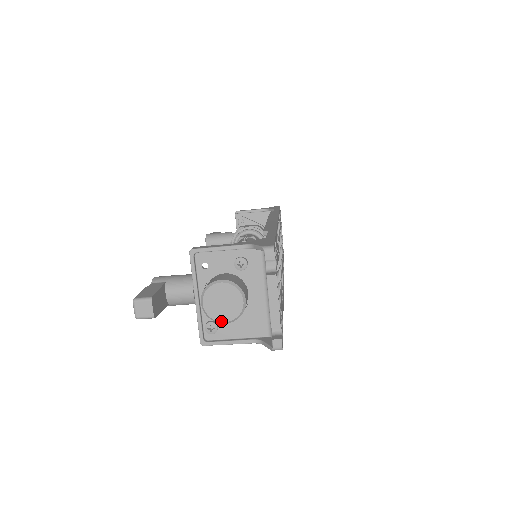
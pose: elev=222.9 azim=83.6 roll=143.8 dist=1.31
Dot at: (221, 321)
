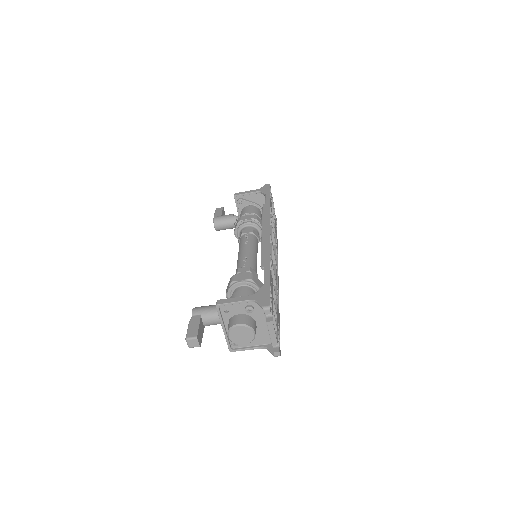
Dot at: occluded
